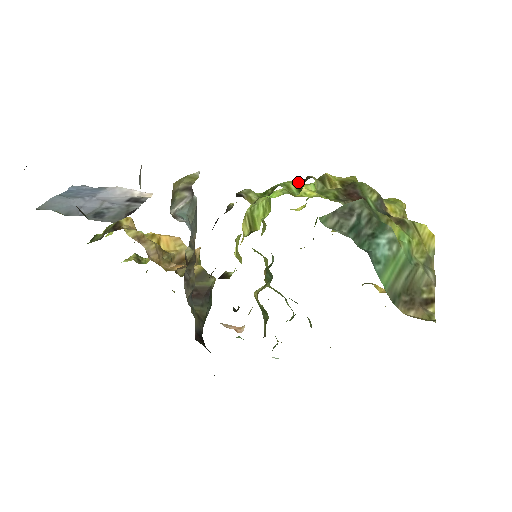
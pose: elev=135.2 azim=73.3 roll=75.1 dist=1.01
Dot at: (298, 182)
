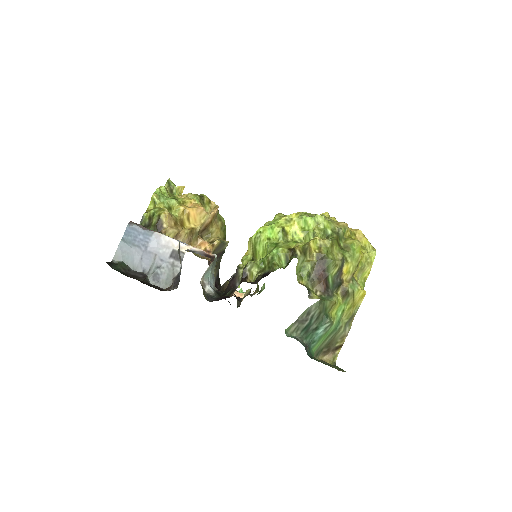
Dot at: (287, 253)
